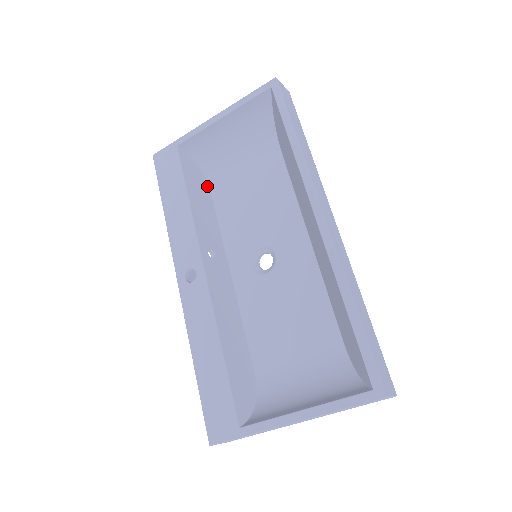
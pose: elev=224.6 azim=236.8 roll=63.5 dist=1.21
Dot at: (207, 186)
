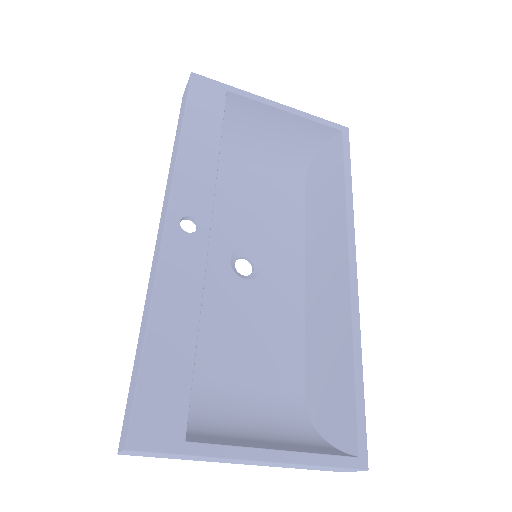
Dot at: occluded
